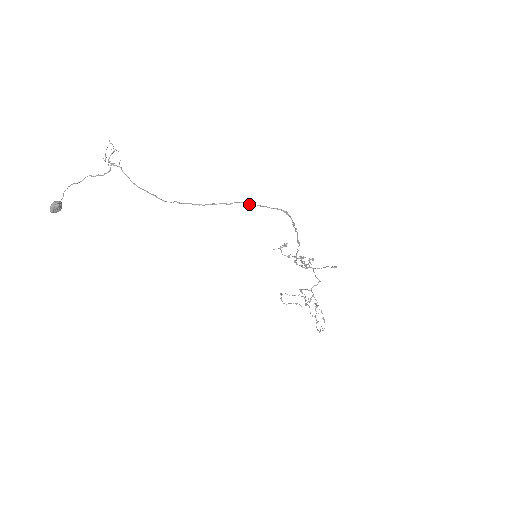
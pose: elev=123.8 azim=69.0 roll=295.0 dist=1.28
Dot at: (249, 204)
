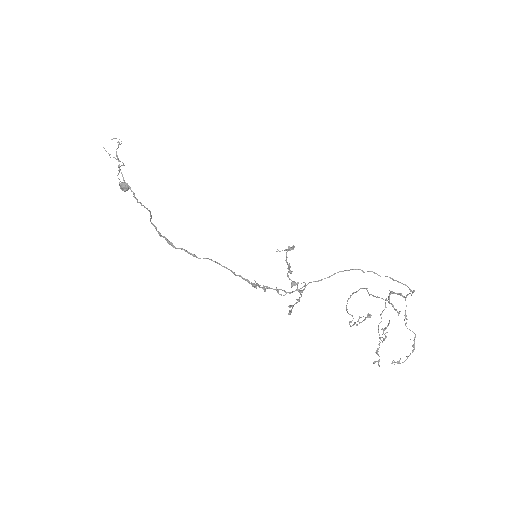
Dot at: occluded
